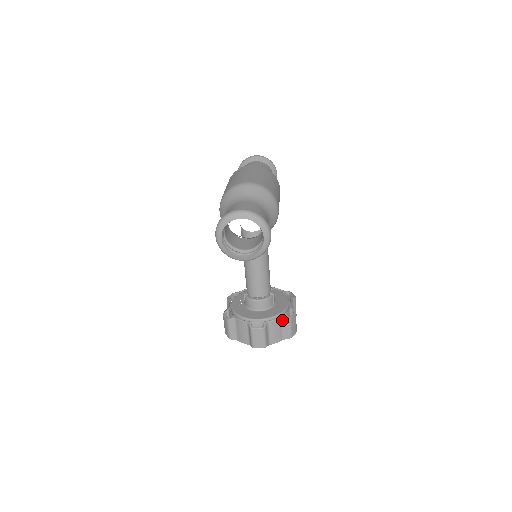
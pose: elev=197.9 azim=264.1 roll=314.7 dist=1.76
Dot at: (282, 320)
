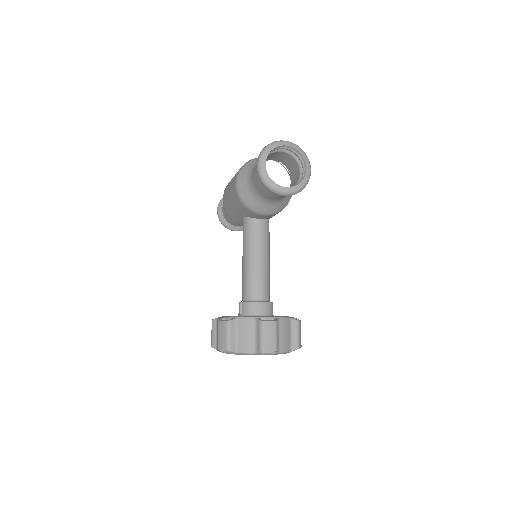
Dot at: (290, 322)
